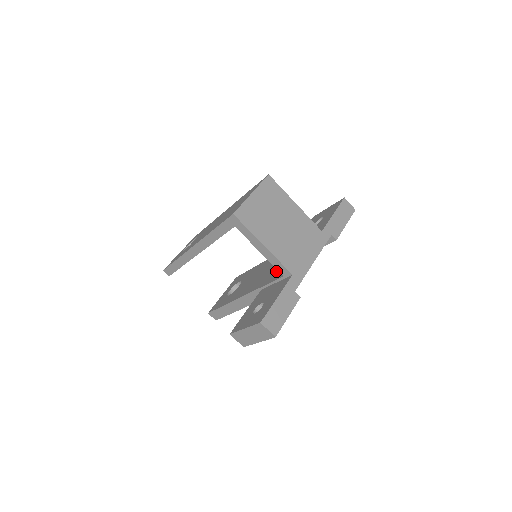
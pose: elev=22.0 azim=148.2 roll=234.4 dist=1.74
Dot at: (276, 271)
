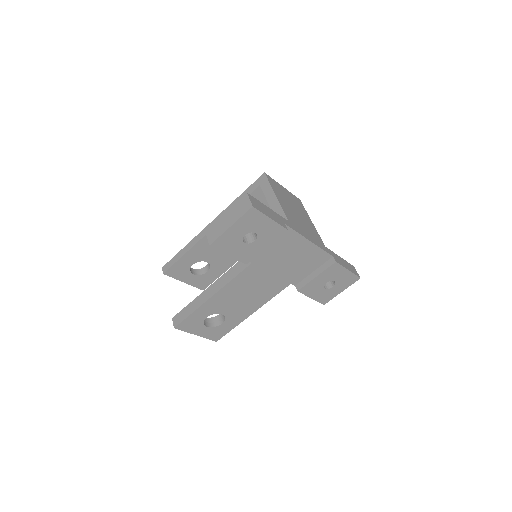
Dot at: occluded
